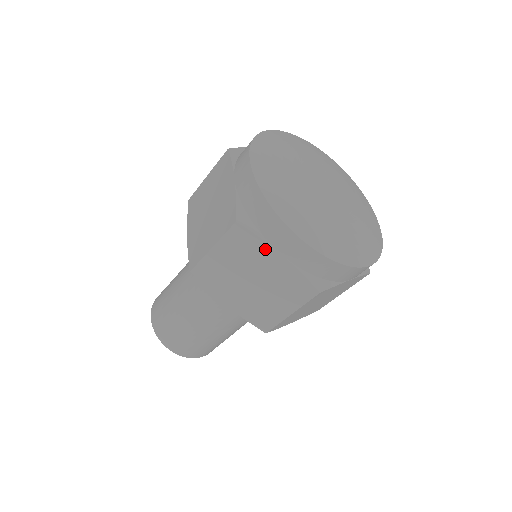
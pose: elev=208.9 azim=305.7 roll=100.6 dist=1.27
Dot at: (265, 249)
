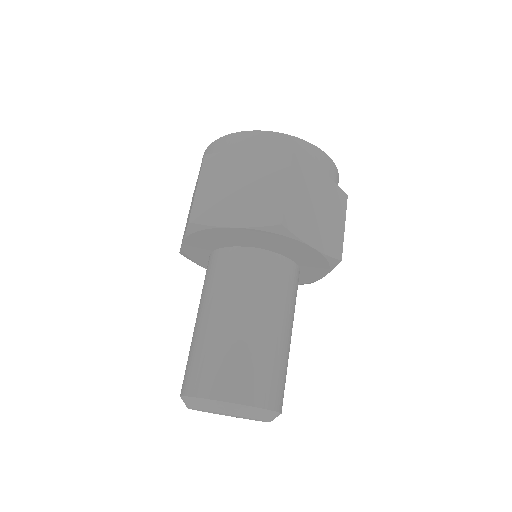
Dot at: (234, 156)
